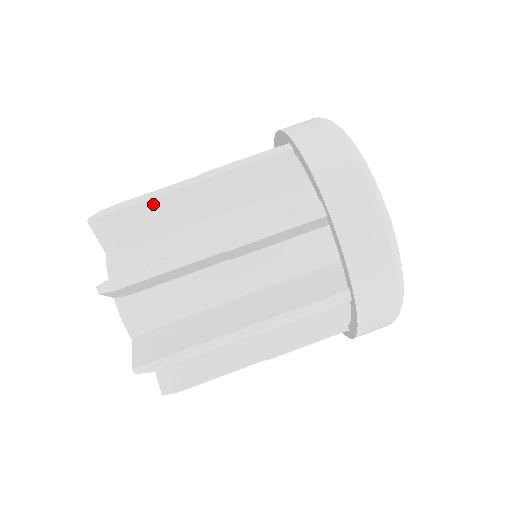
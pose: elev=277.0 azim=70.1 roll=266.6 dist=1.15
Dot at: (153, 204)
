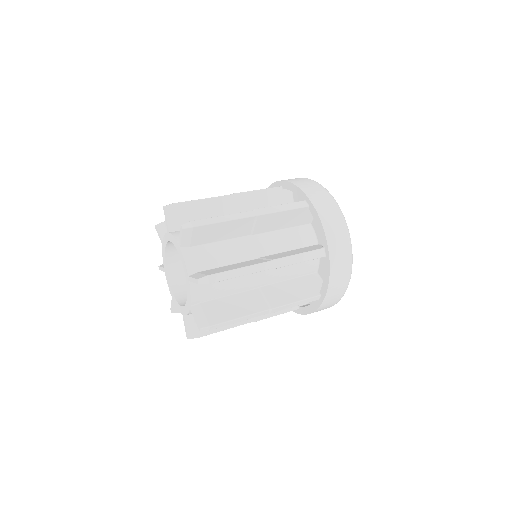
Dot at: occluded
